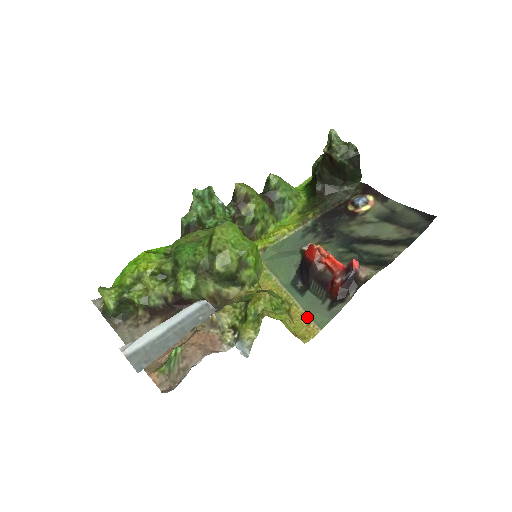
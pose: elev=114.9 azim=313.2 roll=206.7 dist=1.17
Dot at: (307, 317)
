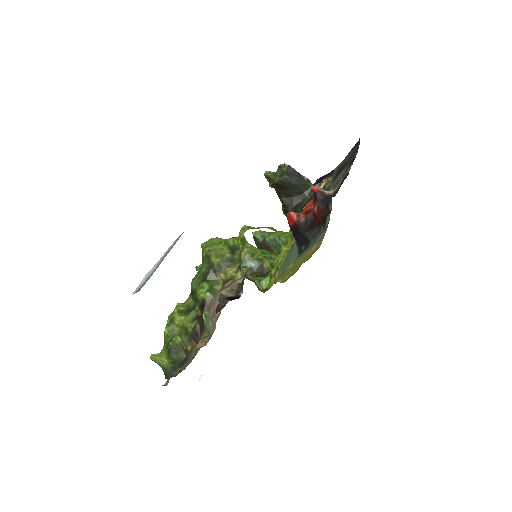
Dot at: (313, 247)
